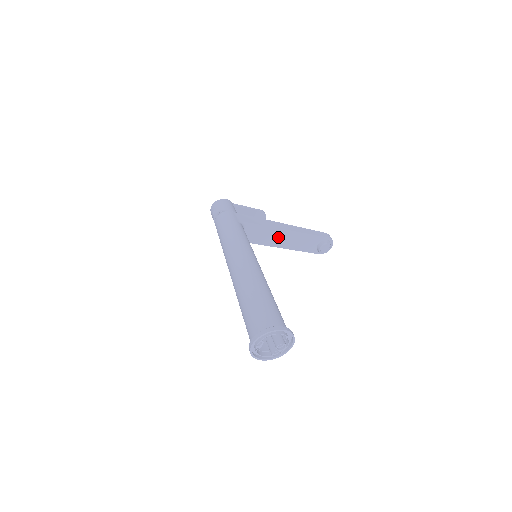
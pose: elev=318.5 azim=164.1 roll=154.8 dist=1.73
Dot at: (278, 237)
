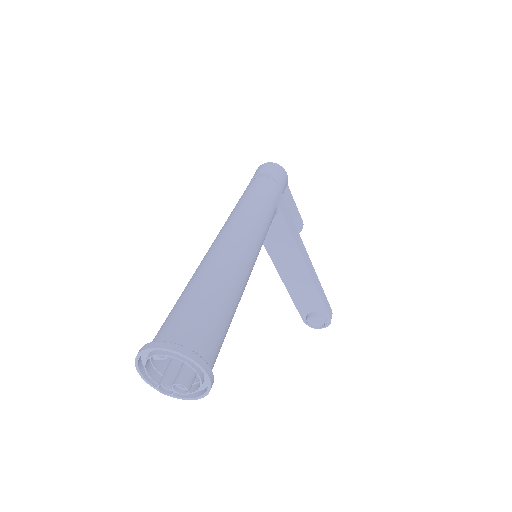
Dot at: (291, 263)
